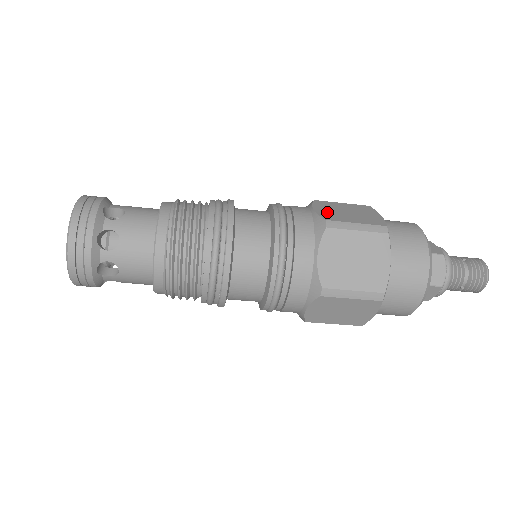
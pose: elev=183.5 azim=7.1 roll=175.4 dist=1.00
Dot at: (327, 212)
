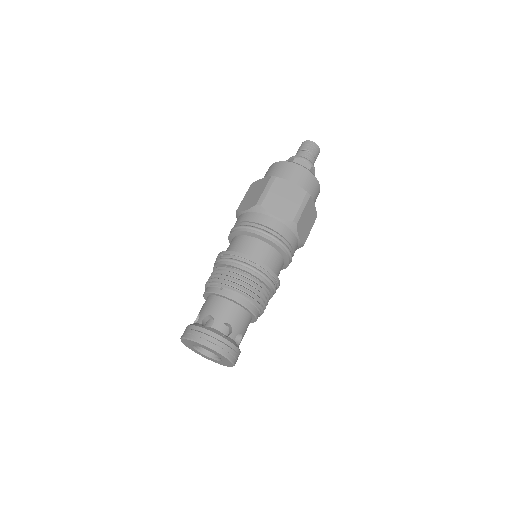
Dot at: (282, 212)
